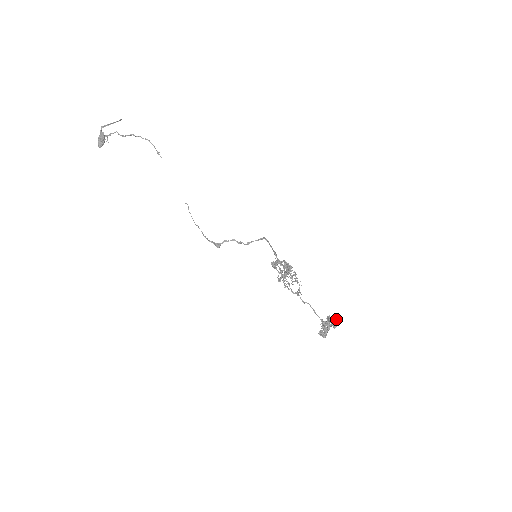
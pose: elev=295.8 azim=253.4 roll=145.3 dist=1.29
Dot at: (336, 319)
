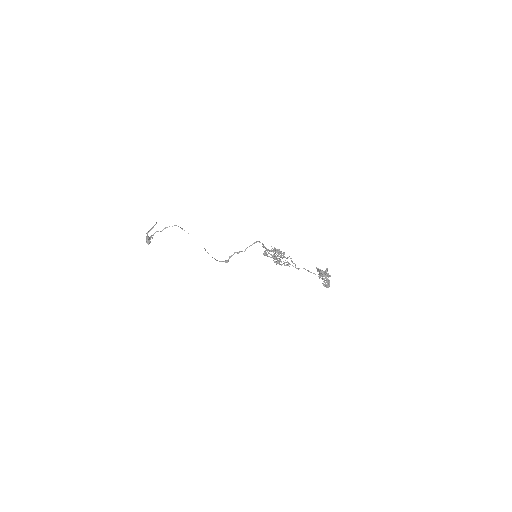
Dot at: (326, 268)
